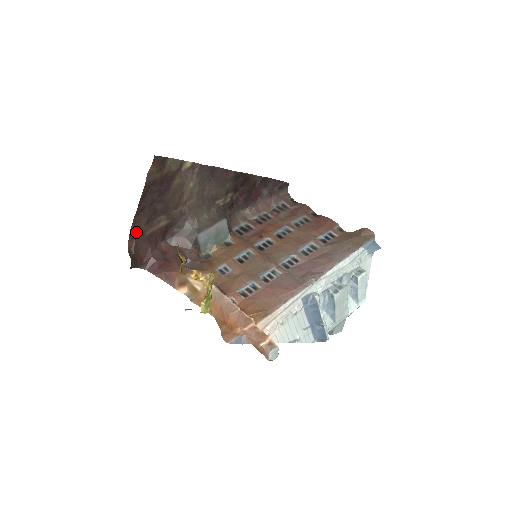
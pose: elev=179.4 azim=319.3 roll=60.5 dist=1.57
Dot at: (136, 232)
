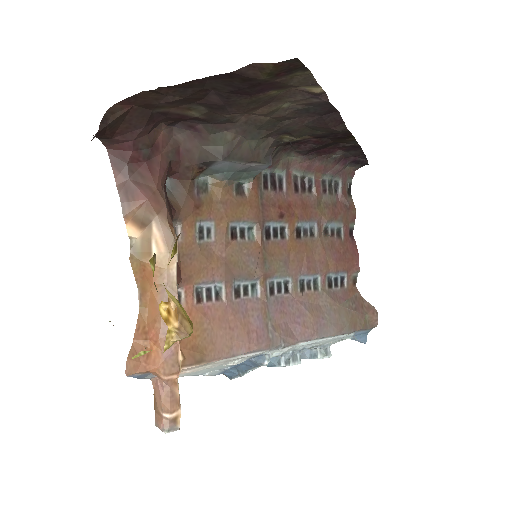
Dot at: (143, 100)
